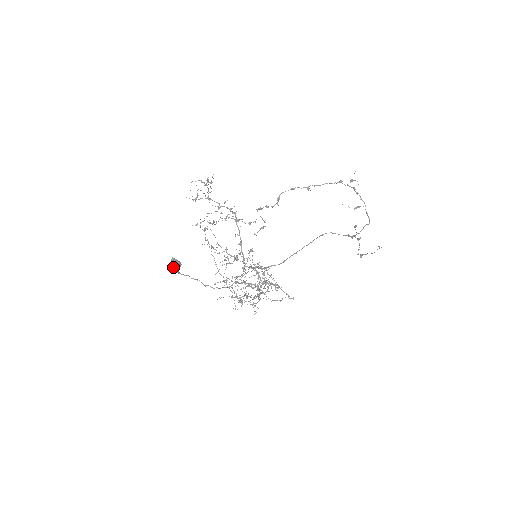
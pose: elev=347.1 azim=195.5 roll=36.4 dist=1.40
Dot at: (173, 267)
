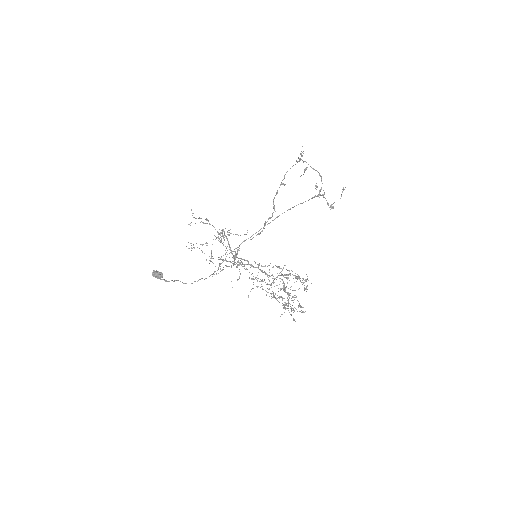
Dot at: (156, 277)
